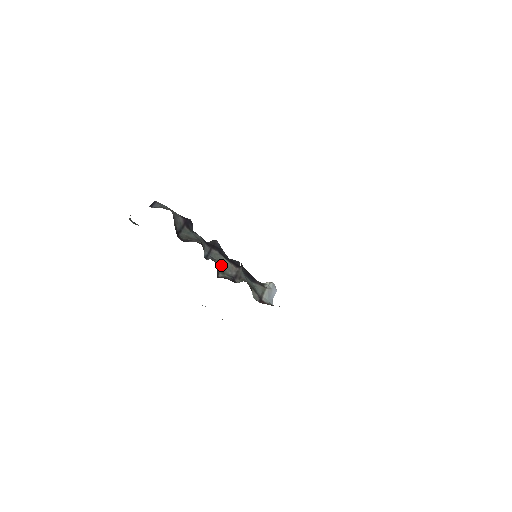
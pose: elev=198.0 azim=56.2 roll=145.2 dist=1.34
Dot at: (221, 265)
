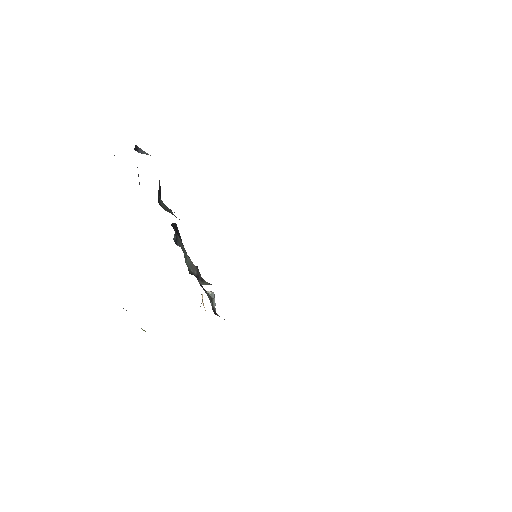
Dot at: occluded
